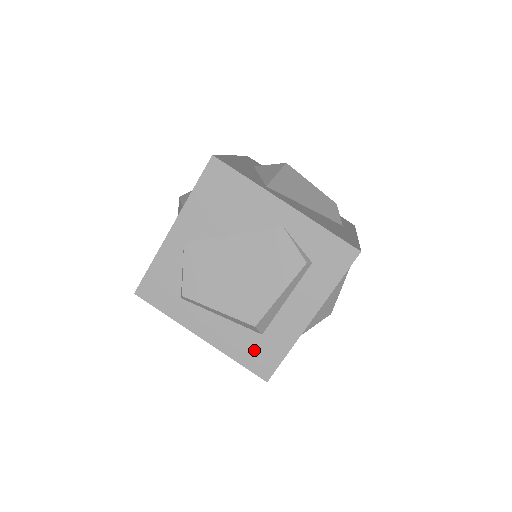
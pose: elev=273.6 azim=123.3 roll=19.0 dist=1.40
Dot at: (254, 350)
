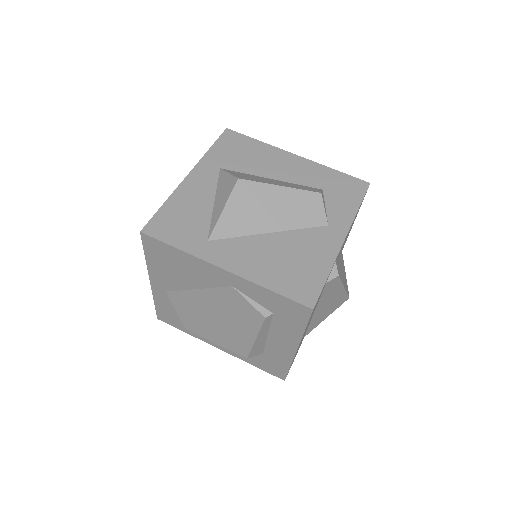
Dot at: (263, 362)
